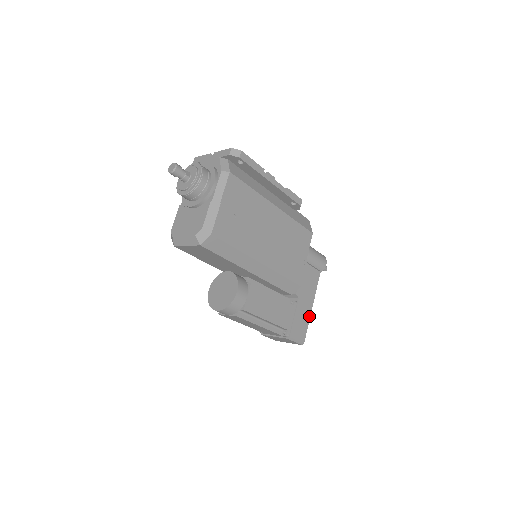
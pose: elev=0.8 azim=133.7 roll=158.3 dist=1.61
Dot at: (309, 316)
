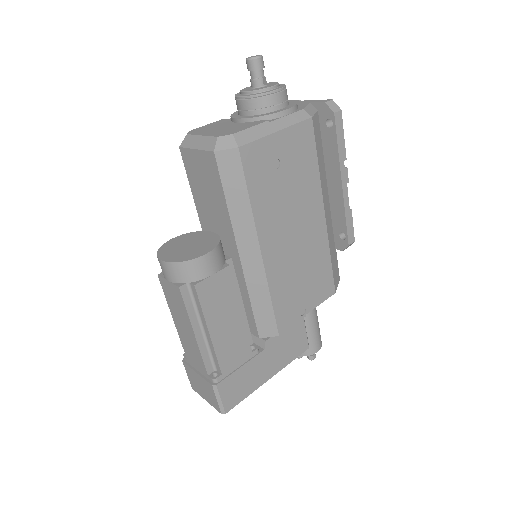
Dot at: (258, 385)
